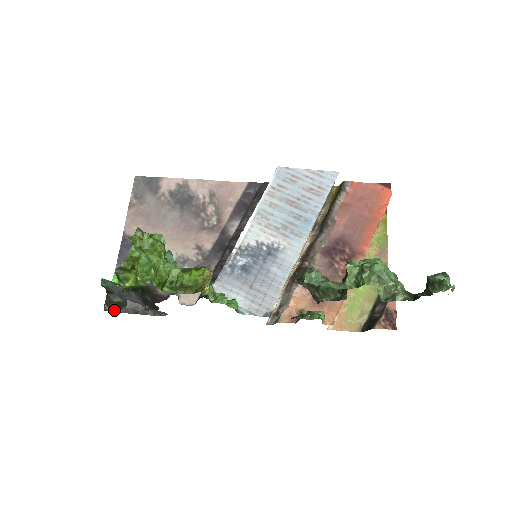
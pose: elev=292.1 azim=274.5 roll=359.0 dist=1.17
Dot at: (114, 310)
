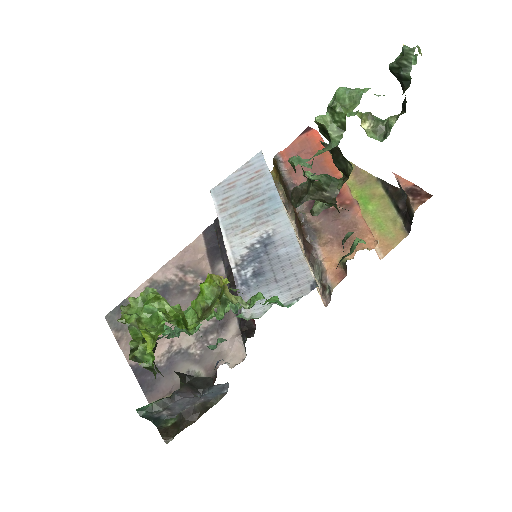
Dot at: (175, 434)
